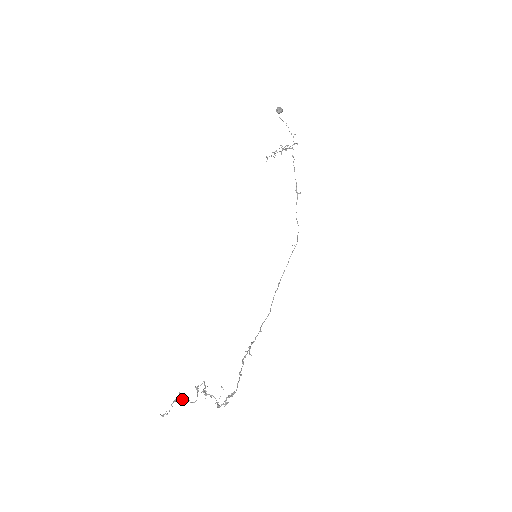
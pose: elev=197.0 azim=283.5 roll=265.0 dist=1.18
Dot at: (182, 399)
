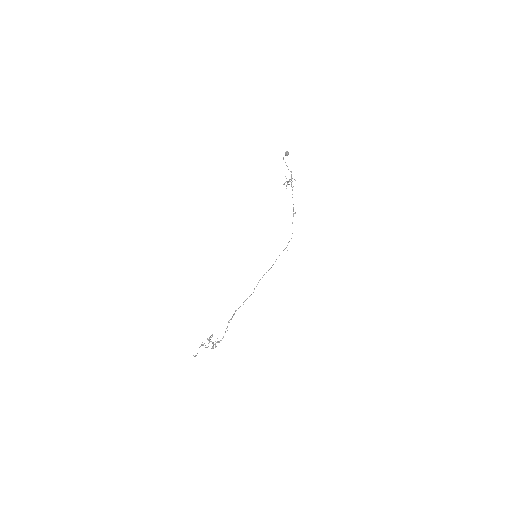
Dot at: (202, 345)
